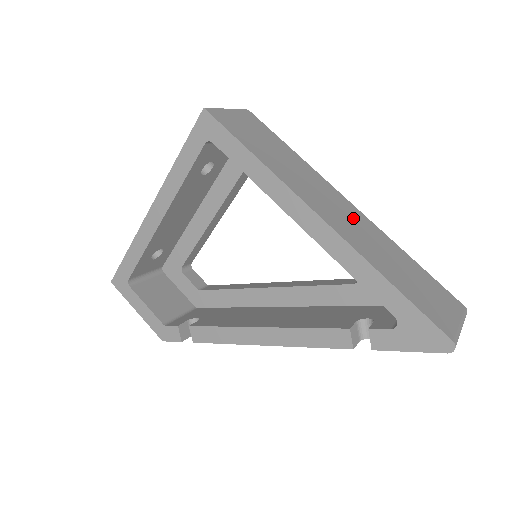
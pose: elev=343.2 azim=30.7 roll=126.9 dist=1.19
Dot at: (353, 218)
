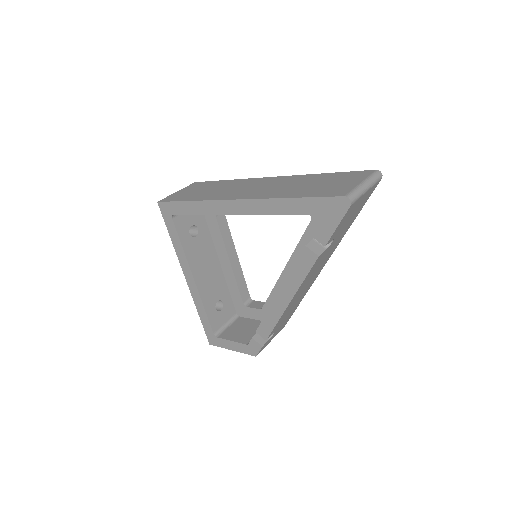
Dot at: (270, 184)
